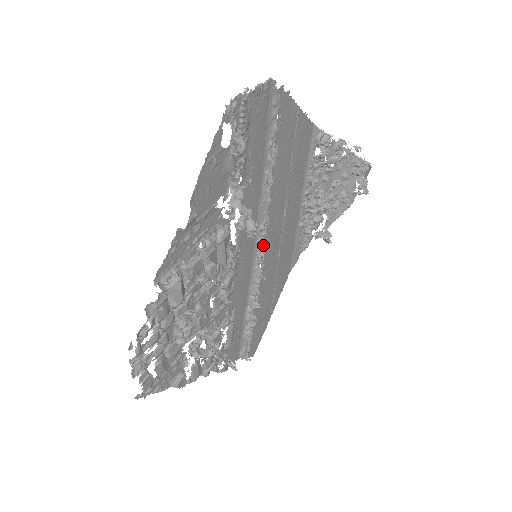
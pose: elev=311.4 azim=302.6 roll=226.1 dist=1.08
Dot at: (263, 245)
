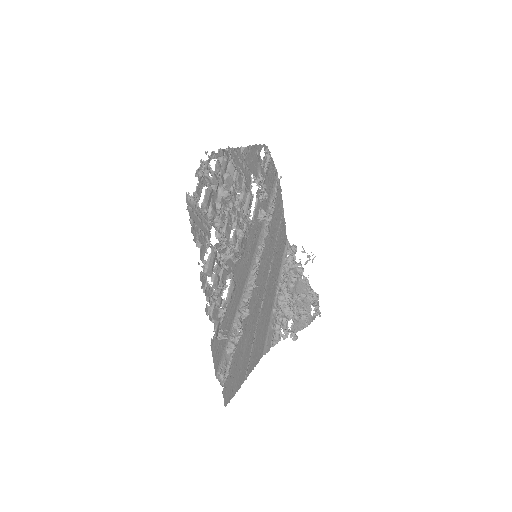
Dot at: (259, 262)
